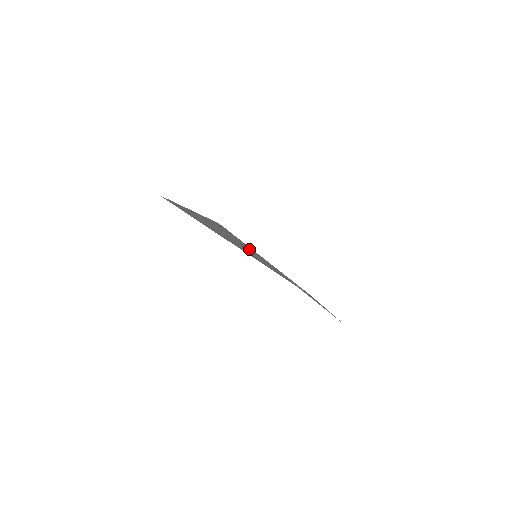
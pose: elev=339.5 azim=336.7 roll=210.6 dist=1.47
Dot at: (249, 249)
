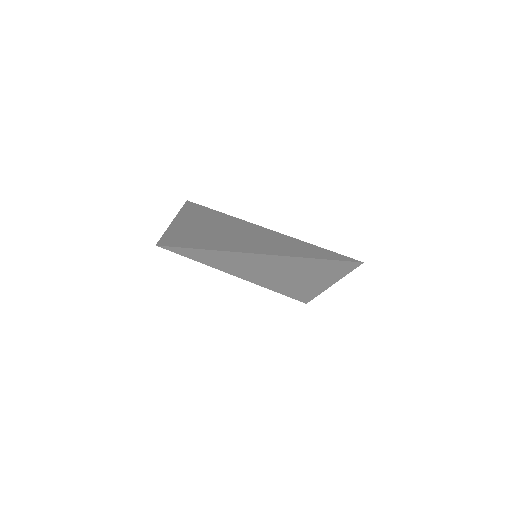
Dot at: (257, 248)
